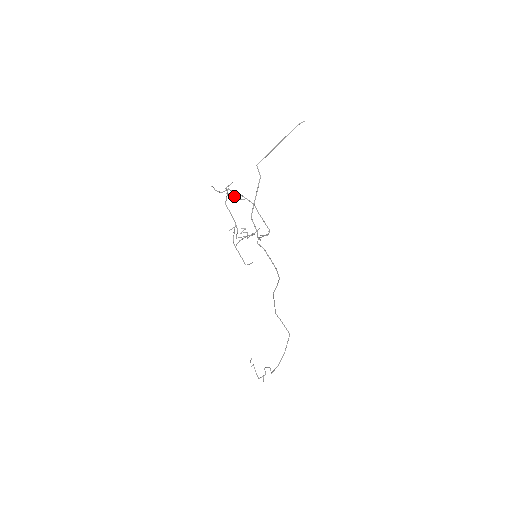
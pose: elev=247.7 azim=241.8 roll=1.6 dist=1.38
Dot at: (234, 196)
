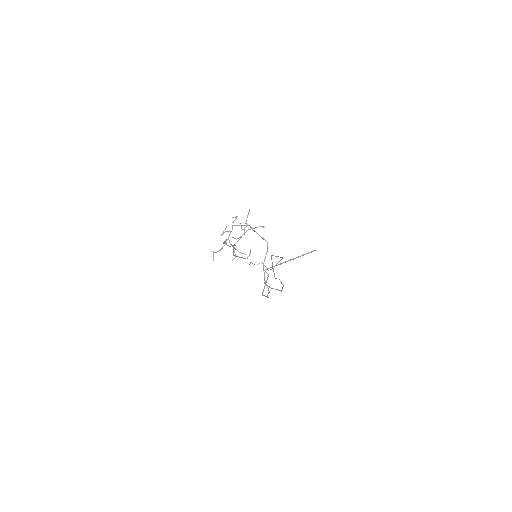
Dot at: (234, 248)
